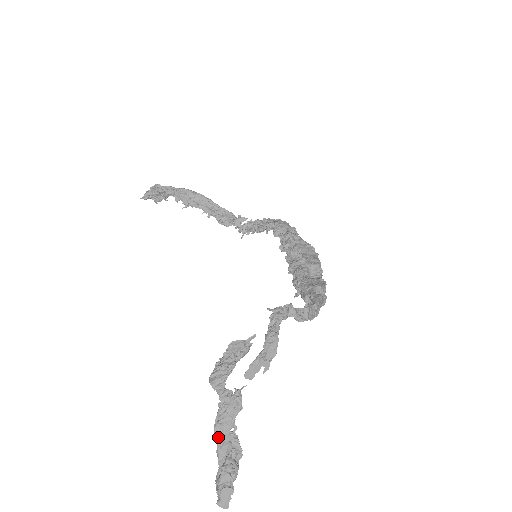
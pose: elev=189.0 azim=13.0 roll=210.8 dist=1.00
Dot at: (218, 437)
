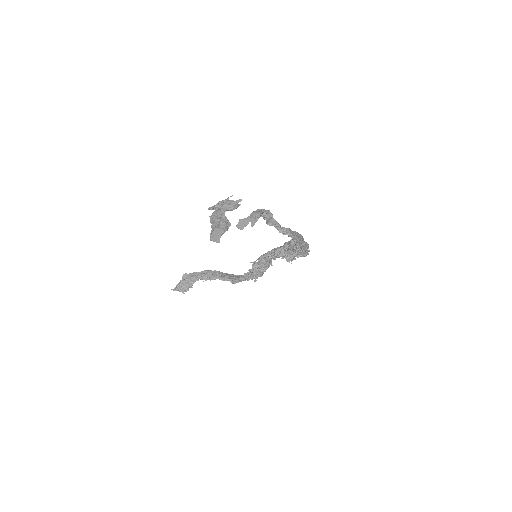
Dot at: (212, 220)
